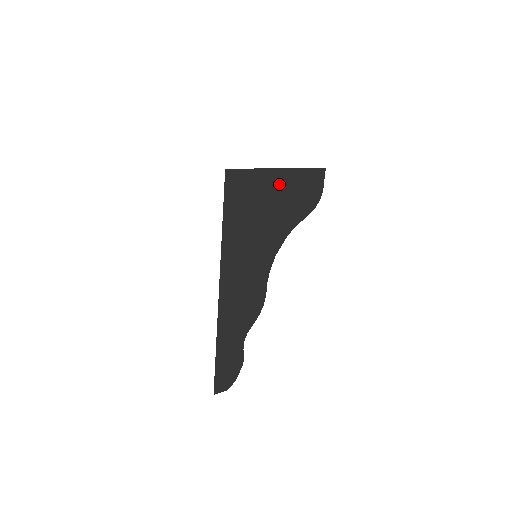
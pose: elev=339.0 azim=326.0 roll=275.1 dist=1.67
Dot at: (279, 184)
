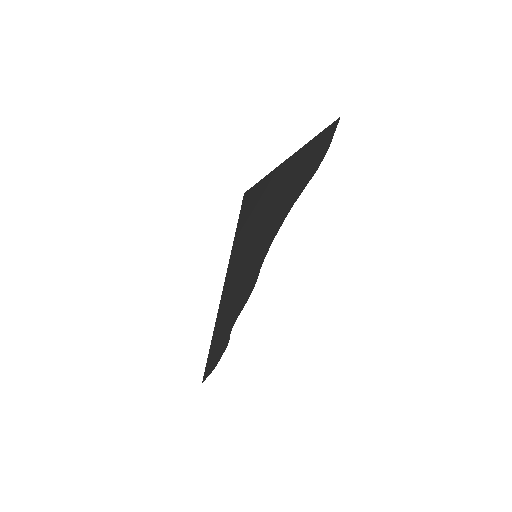
Dot at: (294, 168)
